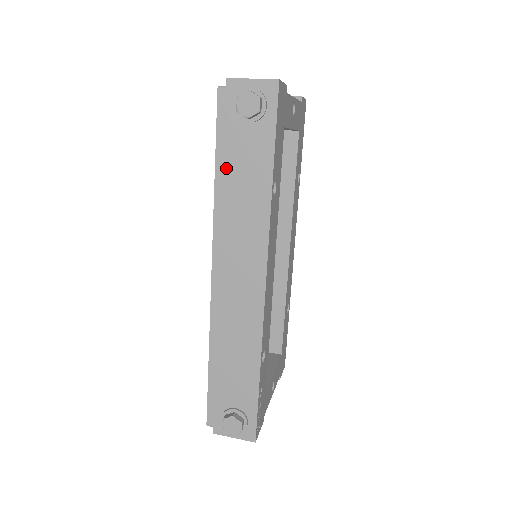
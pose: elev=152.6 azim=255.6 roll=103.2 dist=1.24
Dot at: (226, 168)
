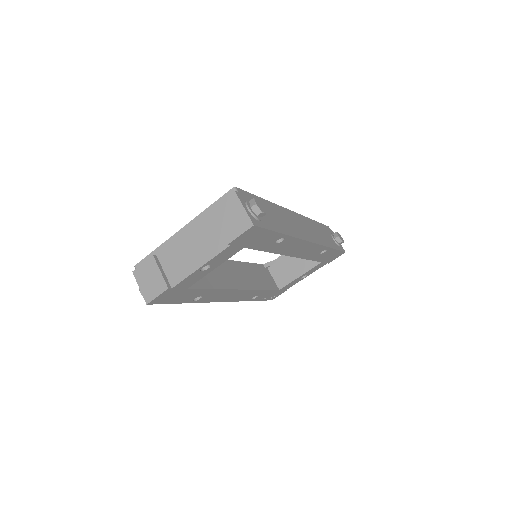
Dot at: occluded
